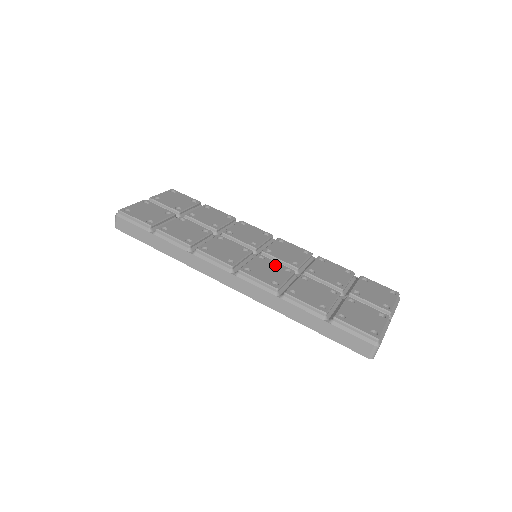
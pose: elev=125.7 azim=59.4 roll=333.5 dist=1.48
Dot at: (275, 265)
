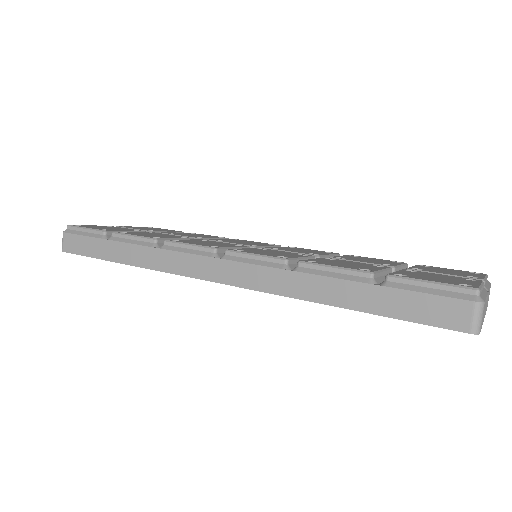
Dot at: (283, 252)
